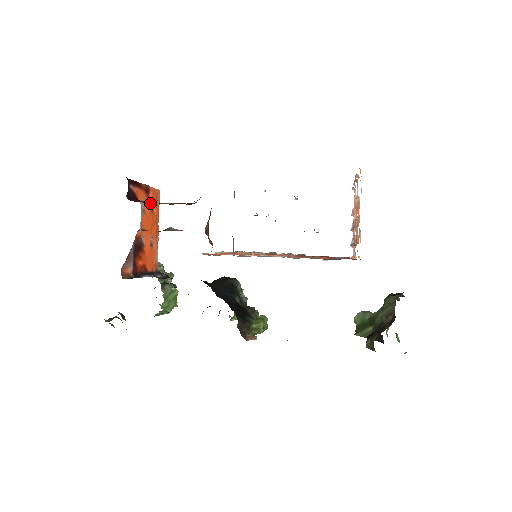
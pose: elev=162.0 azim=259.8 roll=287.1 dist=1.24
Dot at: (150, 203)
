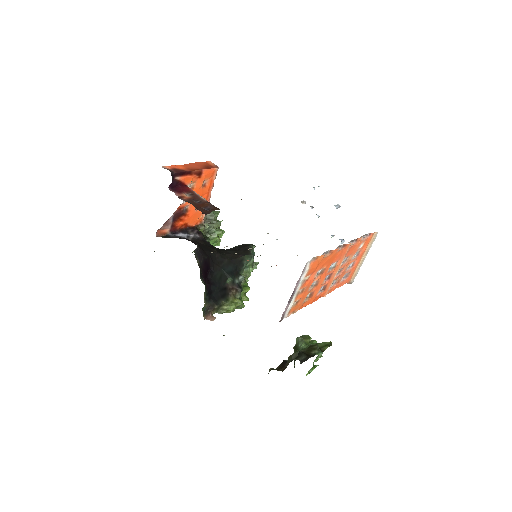
Dot at: (188, 193)
